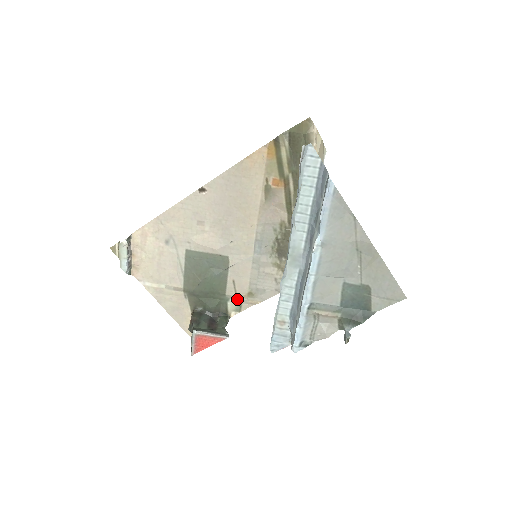
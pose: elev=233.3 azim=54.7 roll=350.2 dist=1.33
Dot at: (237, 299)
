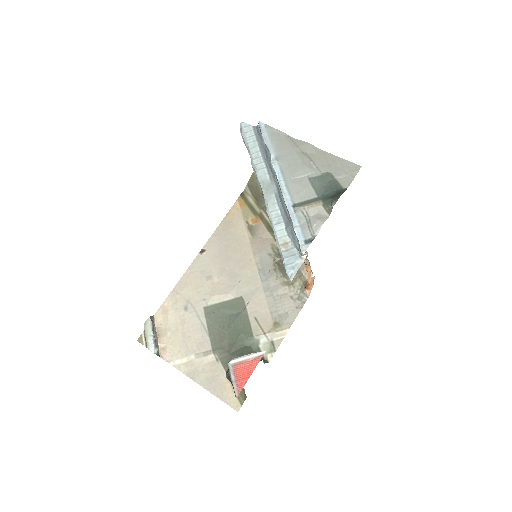
Dot at: (266, 337)
